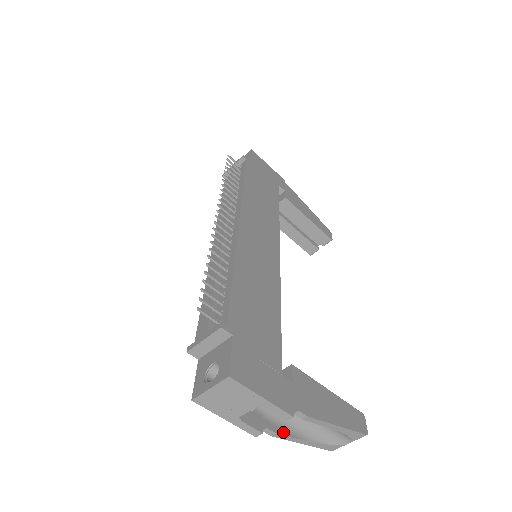
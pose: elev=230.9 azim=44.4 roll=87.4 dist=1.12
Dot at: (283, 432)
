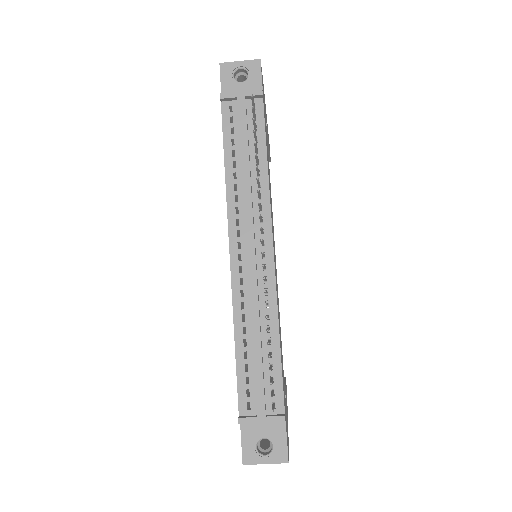
Dot at: occluded
